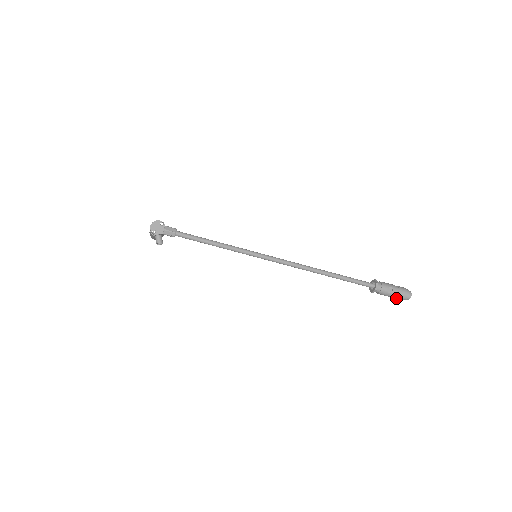
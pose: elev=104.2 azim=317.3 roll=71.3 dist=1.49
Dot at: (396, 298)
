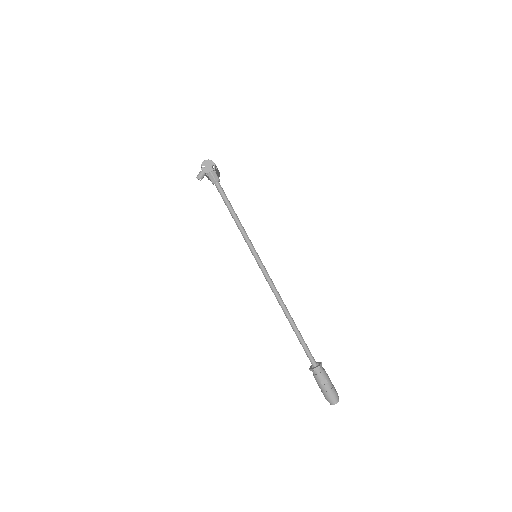
Dot at: (323, 393)
